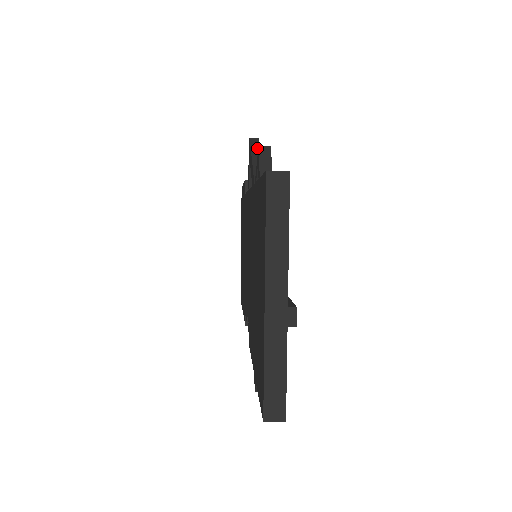
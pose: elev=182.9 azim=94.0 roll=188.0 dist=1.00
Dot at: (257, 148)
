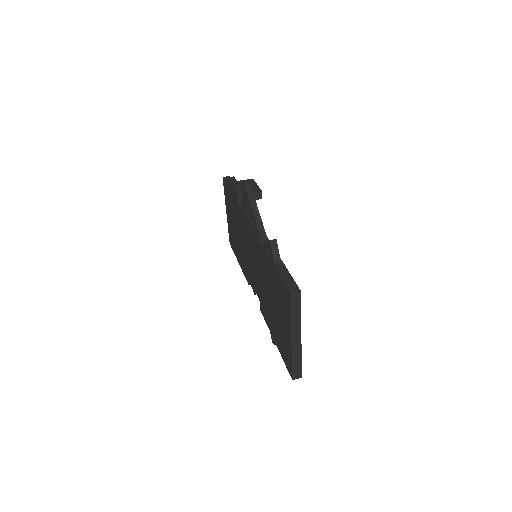
Dot at: (253, 198)
